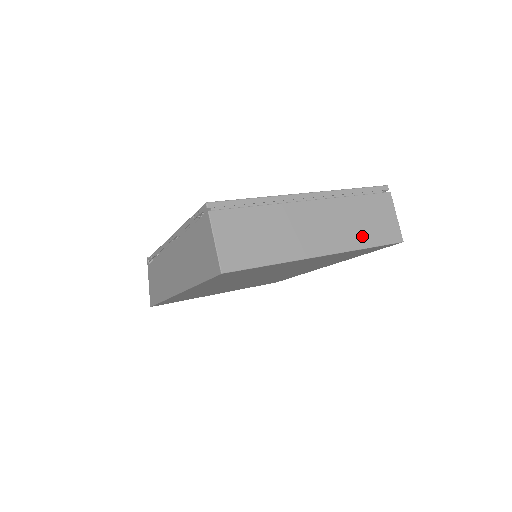
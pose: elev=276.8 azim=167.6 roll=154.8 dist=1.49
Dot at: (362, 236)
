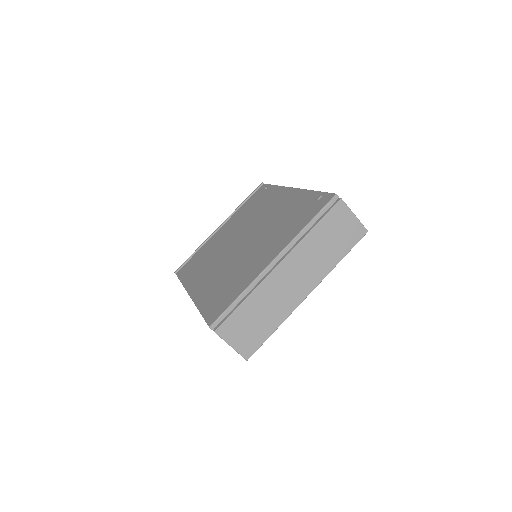
Dot at: (332, 256)
